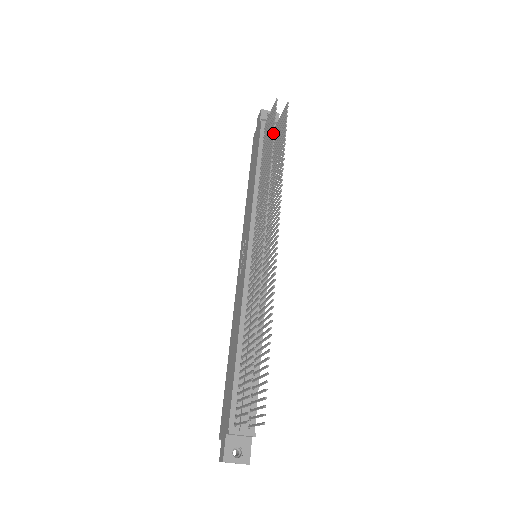
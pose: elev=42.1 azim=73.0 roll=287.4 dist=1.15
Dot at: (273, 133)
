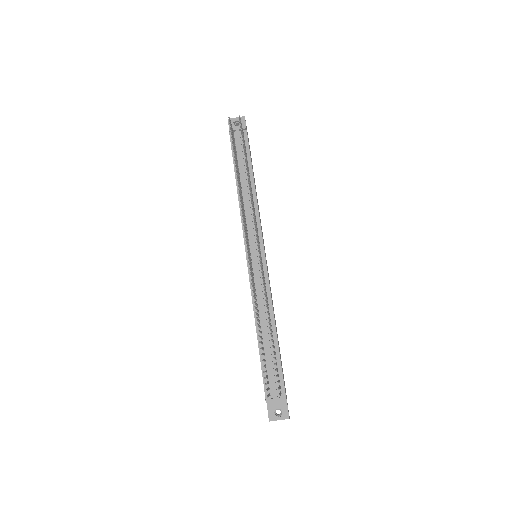
Dot at: (234, 152)
